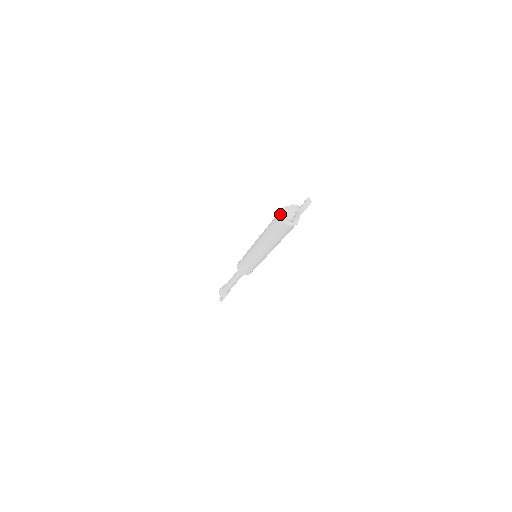
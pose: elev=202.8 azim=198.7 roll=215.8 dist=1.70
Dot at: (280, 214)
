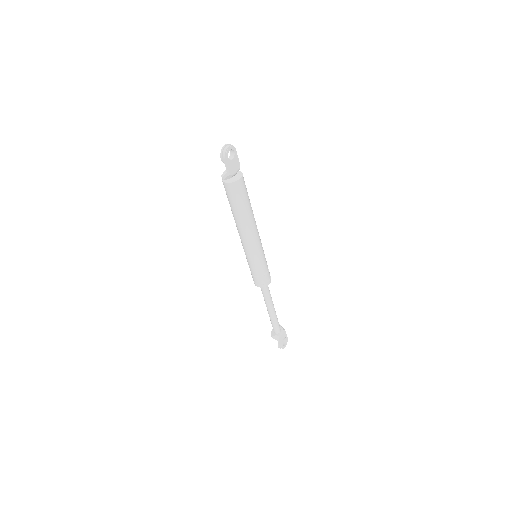
Dot at: occluded
